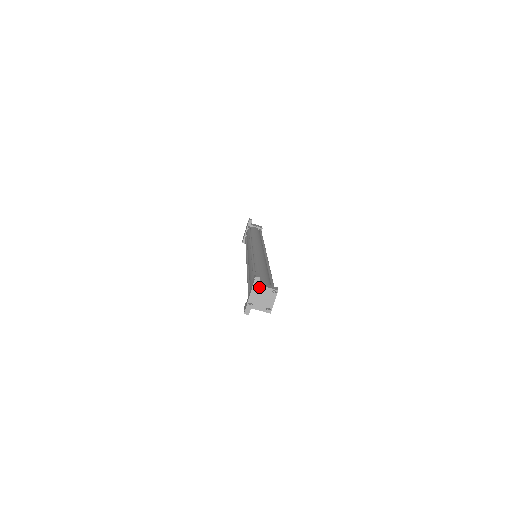
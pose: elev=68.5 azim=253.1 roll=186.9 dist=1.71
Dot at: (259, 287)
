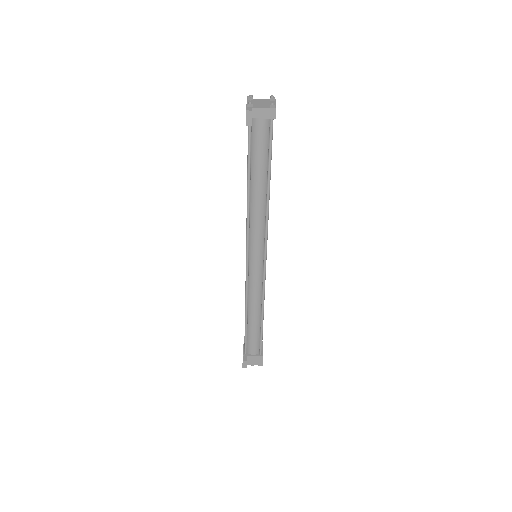
Dot at: (254, 99)
